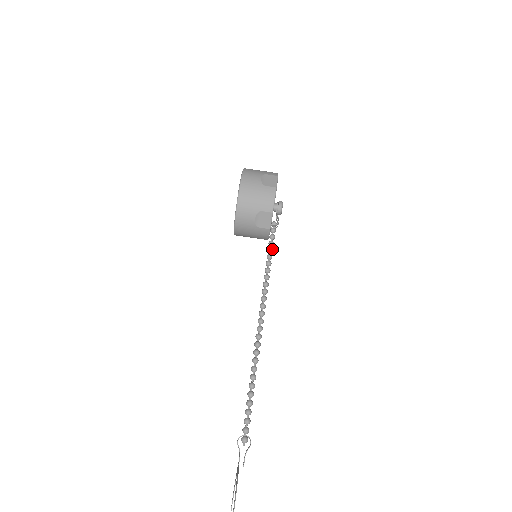
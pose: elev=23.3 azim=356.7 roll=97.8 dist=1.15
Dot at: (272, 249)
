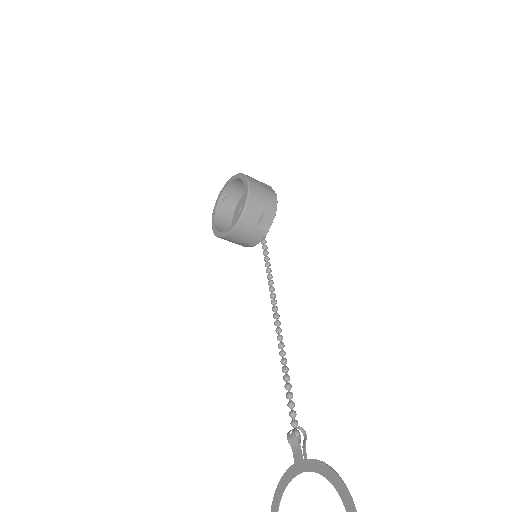
Dot at: (268, 252)
